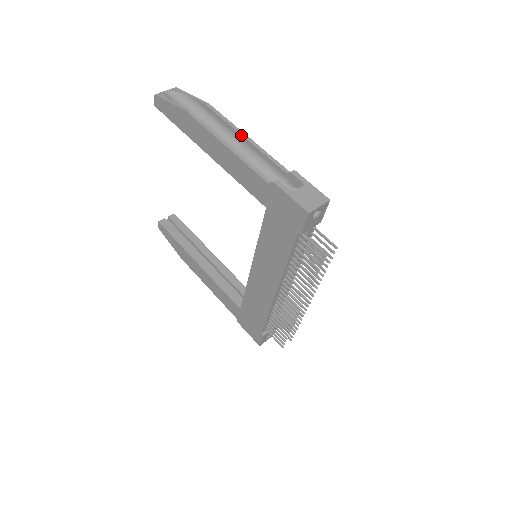
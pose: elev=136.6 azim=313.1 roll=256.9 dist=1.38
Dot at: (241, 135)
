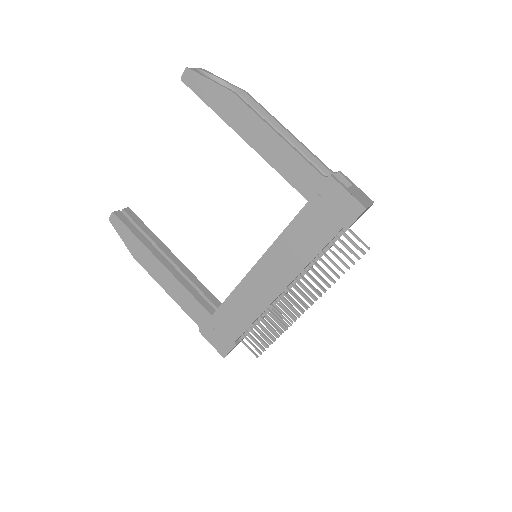
Dot at: (284, 129)
